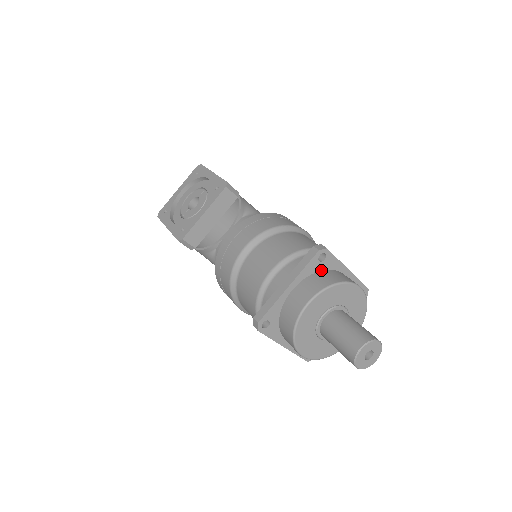
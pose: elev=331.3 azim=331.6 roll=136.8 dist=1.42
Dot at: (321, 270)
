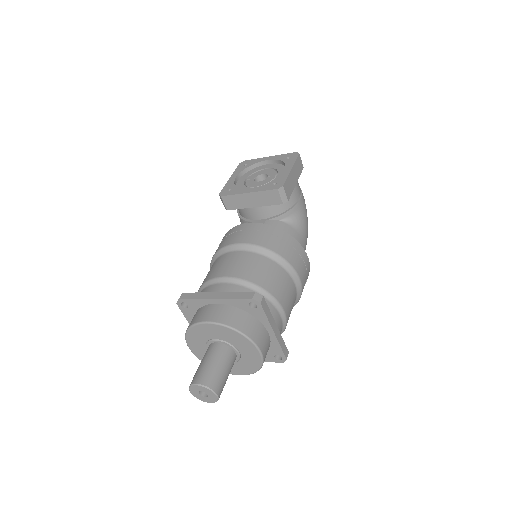
Dot at: (248, 312)
